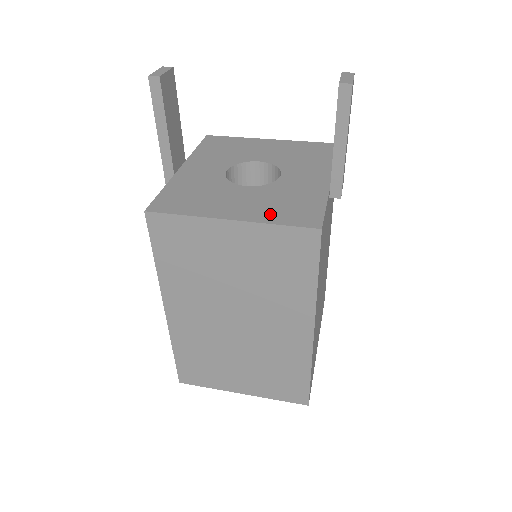
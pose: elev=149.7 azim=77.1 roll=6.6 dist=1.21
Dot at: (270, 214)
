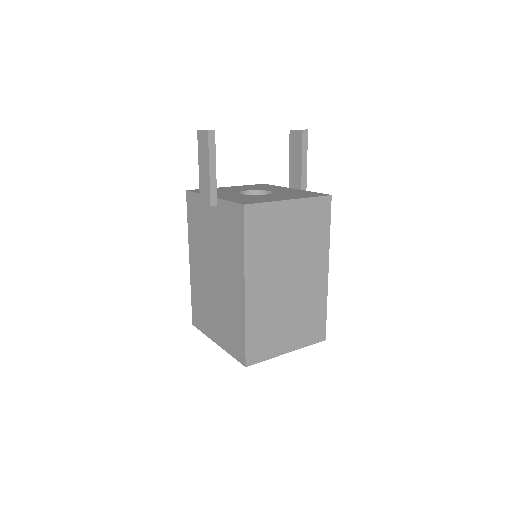
Dot at: (302, 196)
